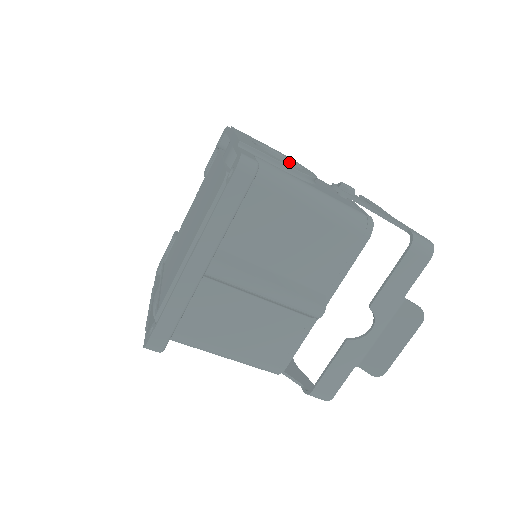
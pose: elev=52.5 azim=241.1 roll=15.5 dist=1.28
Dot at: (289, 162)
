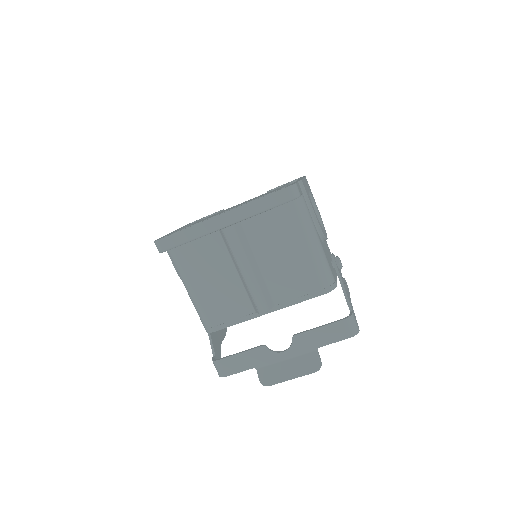
Dot at: (320, 221)
